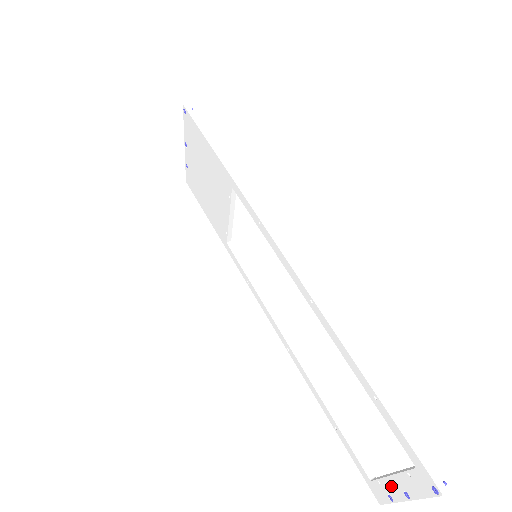
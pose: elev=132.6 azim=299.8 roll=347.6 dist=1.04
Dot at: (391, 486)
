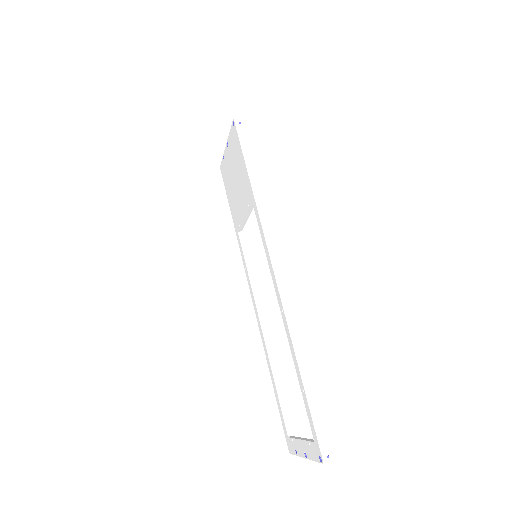
Dot at: (298, 446)
